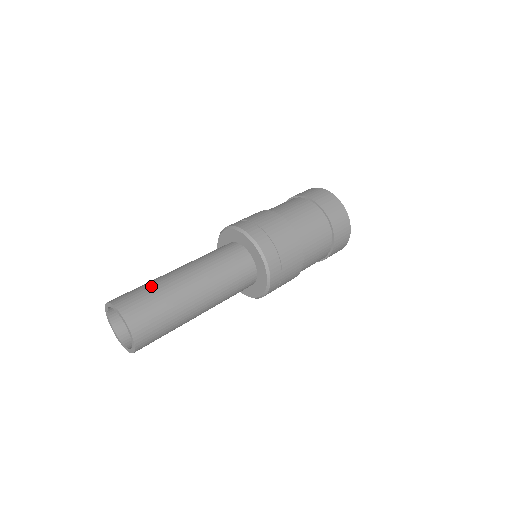
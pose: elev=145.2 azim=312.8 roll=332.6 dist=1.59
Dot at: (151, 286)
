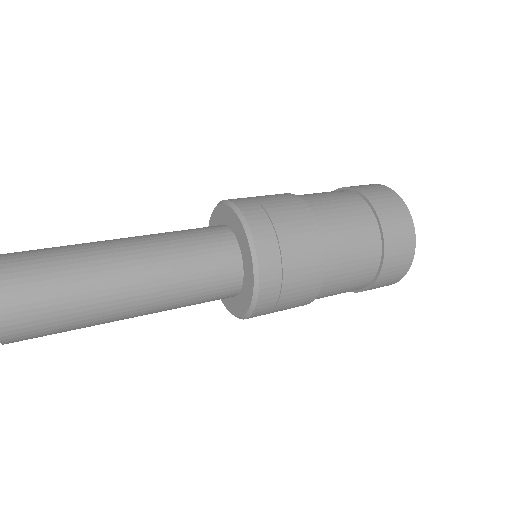
Dot at: (65, 264)
